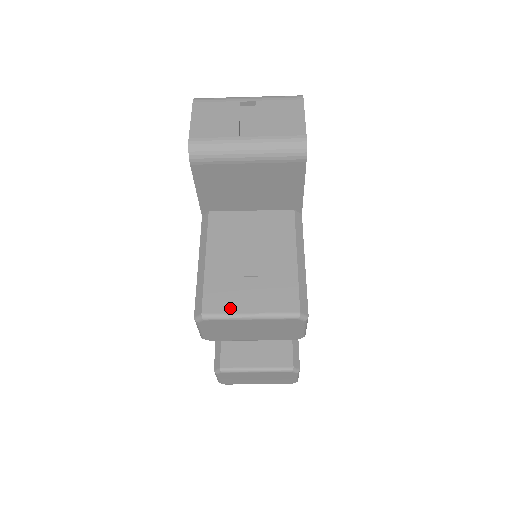
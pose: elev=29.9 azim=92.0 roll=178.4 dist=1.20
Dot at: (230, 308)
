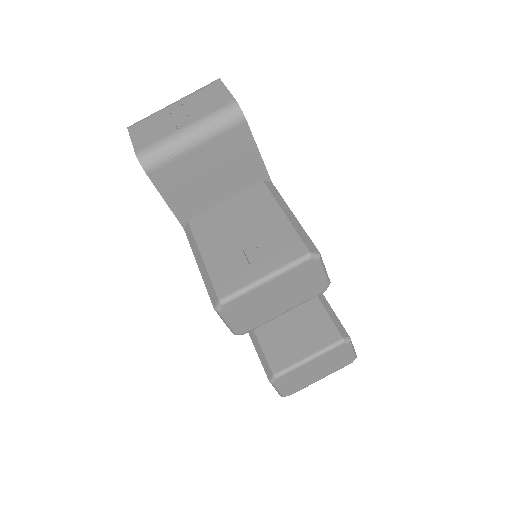
Dot at: (243, 282)
